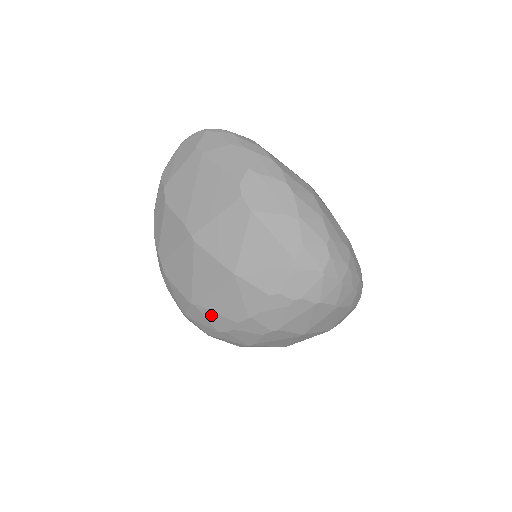
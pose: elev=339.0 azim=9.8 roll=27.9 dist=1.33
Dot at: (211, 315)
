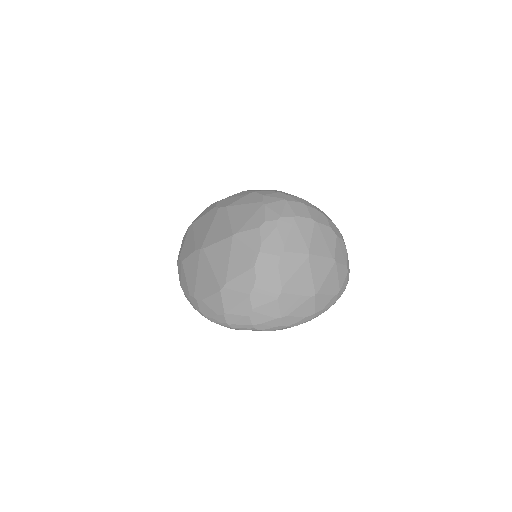
Dot at: (237, 283)
